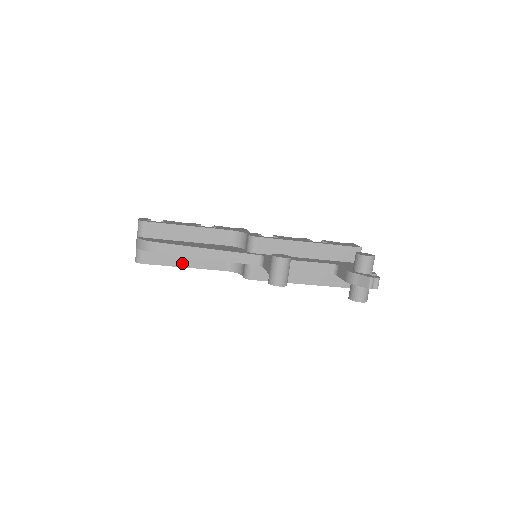
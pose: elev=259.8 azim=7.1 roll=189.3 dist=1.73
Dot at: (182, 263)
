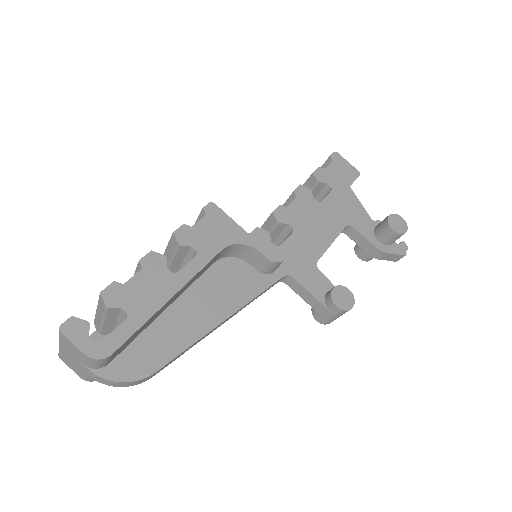
Dot at: occluded
